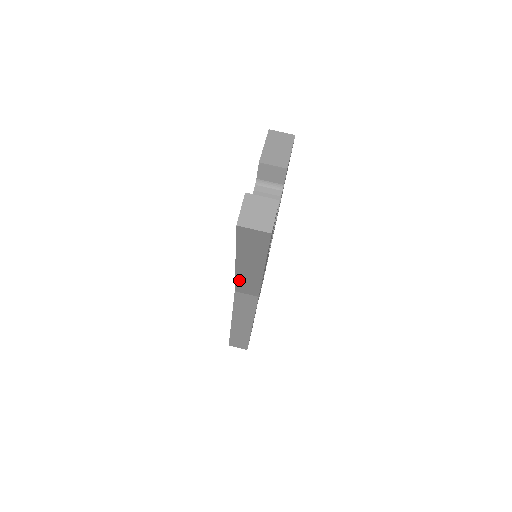
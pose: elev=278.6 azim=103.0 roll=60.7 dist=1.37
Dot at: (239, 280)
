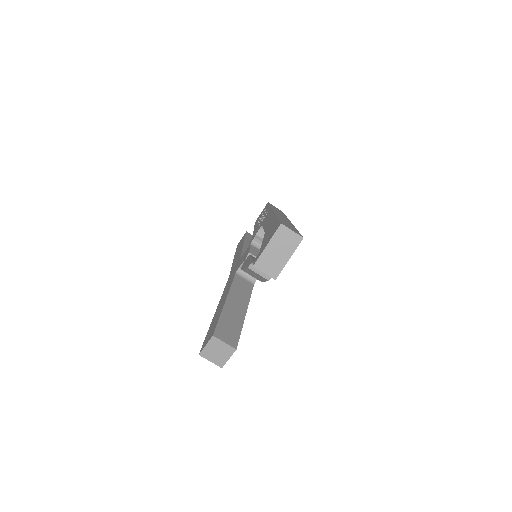
Dot at: occluded
